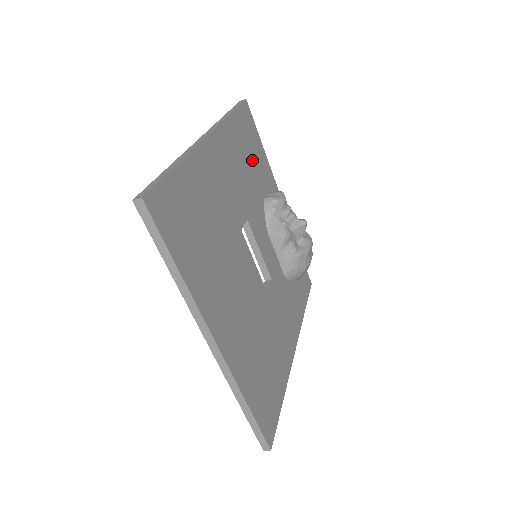
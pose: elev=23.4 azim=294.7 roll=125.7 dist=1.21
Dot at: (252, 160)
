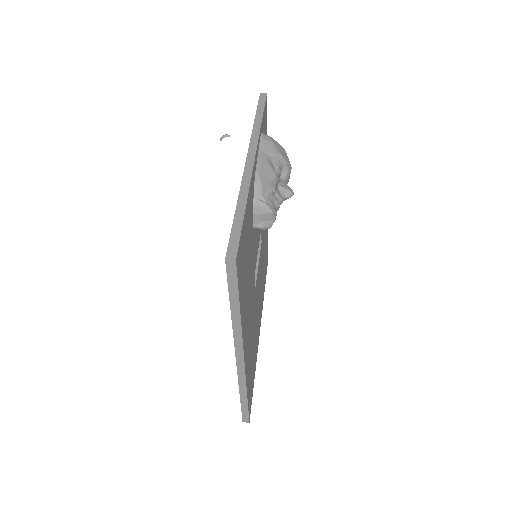
Dot at: (247, 253)
